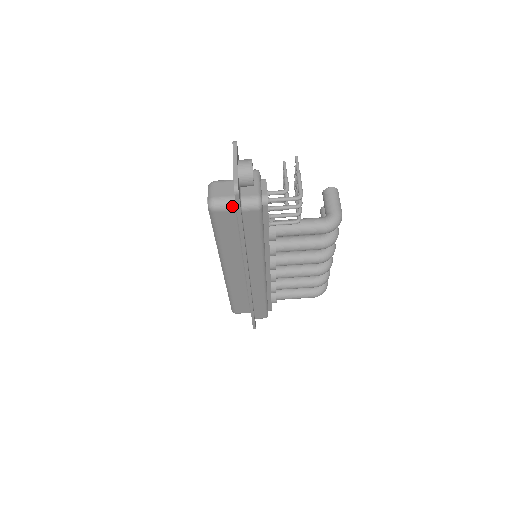
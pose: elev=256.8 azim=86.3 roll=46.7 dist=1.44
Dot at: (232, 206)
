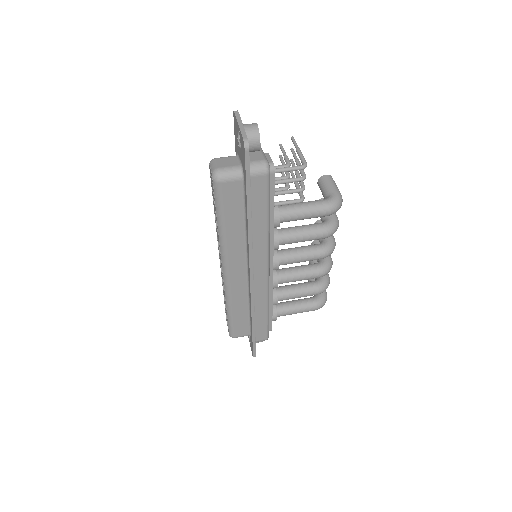
Dot at: (238, 175)
